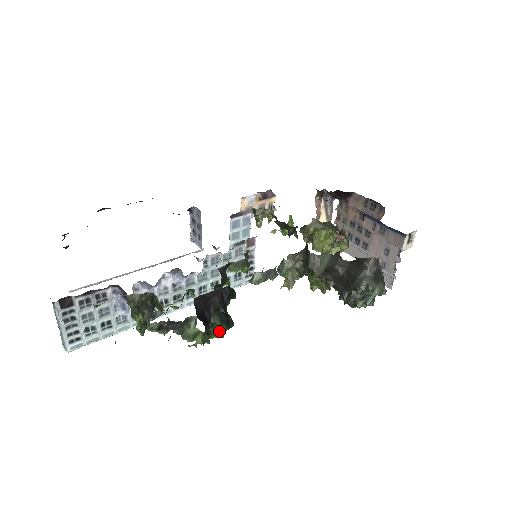
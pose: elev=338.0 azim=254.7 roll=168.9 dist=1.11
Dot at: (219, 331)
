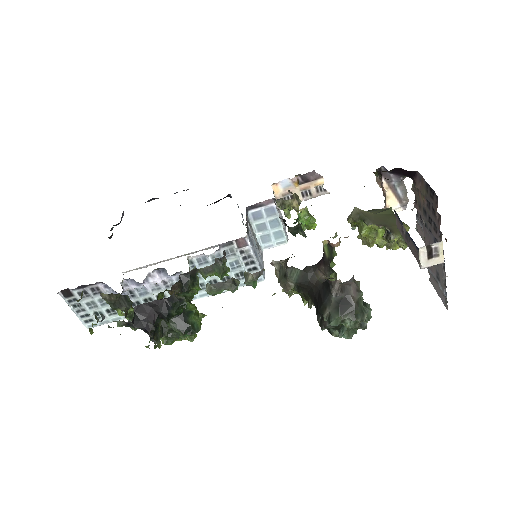
Dot at: (181, 336)
